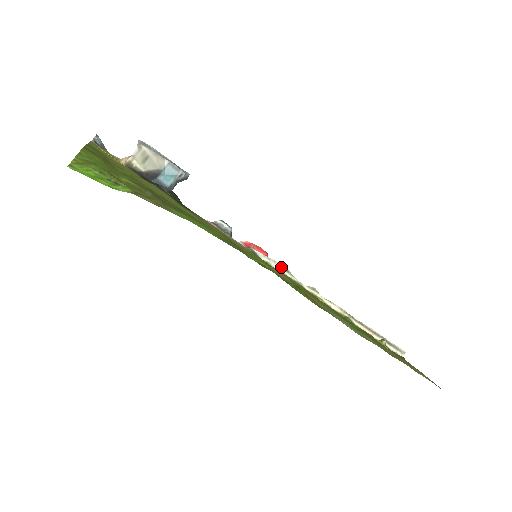
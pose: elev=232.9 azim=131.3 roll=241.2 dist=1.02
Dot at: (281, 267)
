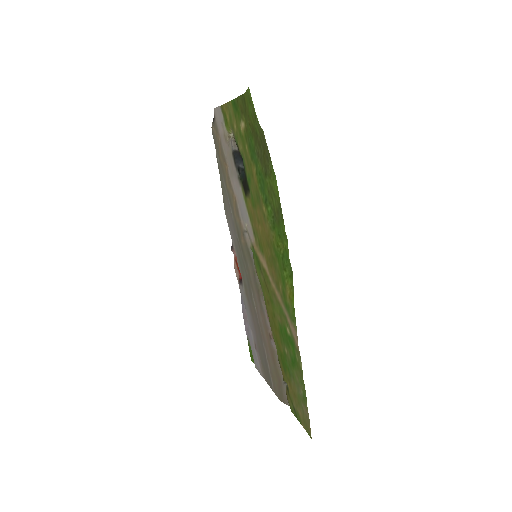
Dot at: occluded
